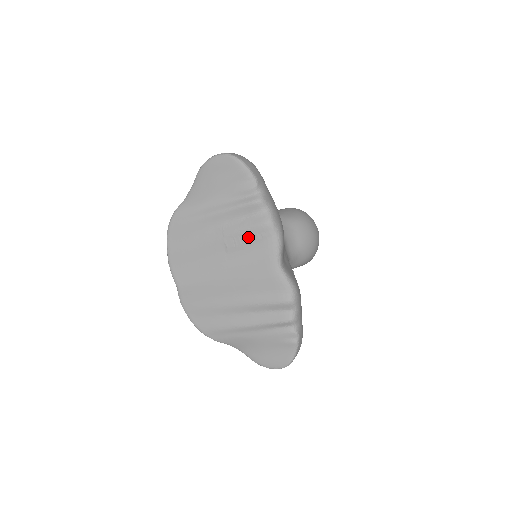
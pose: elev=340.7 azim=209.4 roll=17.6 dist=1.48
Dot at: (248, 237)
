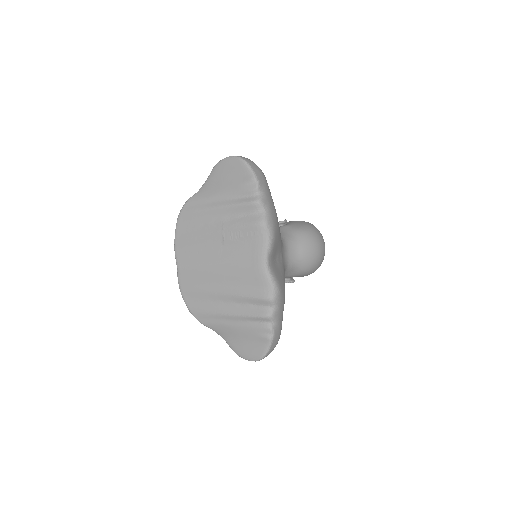
Dot at: (243, 233)
